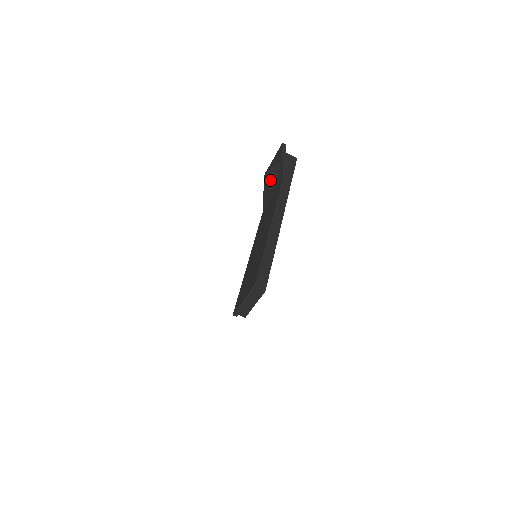
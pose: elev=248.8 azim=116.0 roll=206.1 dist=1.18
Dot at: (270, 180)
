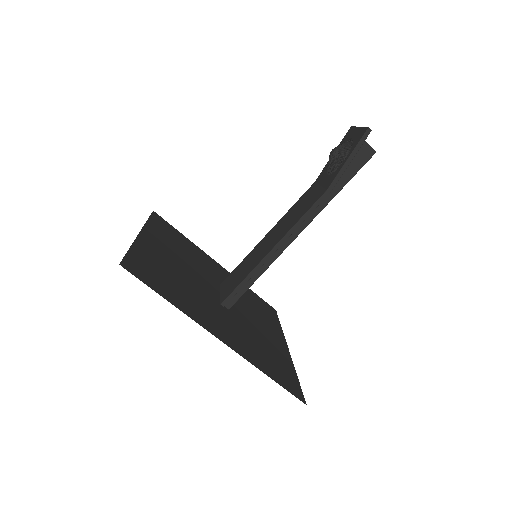
Dot at: occluded
